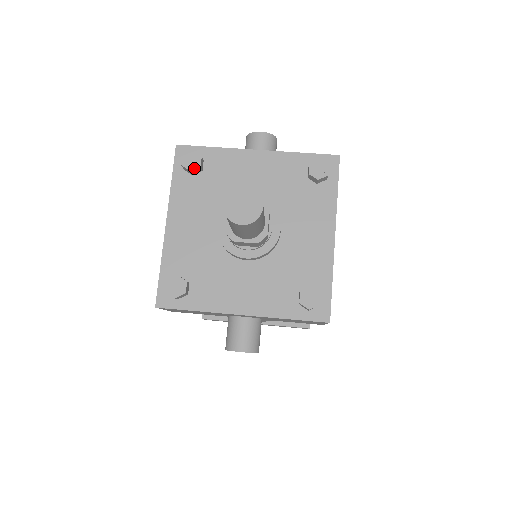
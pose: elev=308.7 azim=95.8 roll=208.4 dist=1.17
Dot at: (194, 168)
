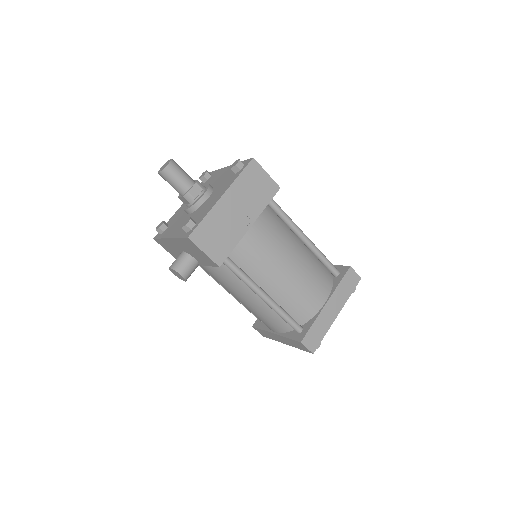
Dot at: (201, 177)
